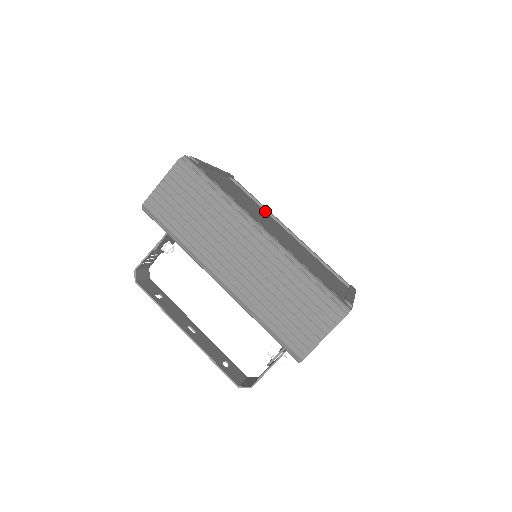
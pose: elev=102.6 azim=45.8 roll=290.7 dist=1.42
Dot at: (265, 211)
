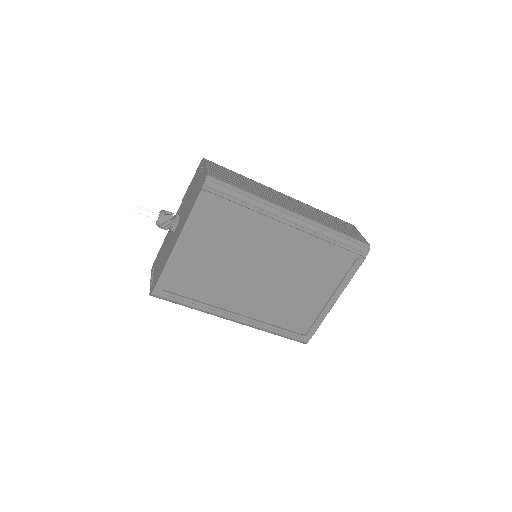
Dot at: (257, 212)
